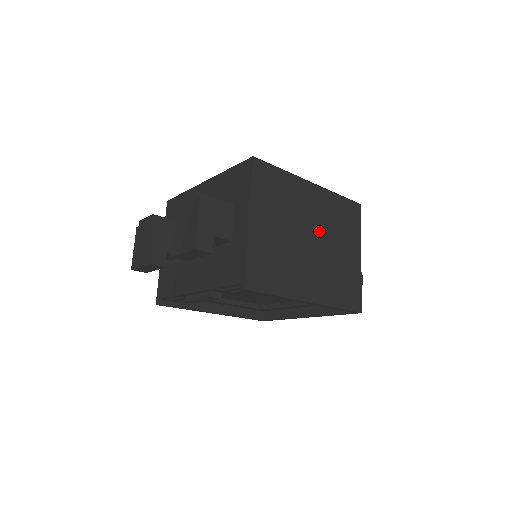
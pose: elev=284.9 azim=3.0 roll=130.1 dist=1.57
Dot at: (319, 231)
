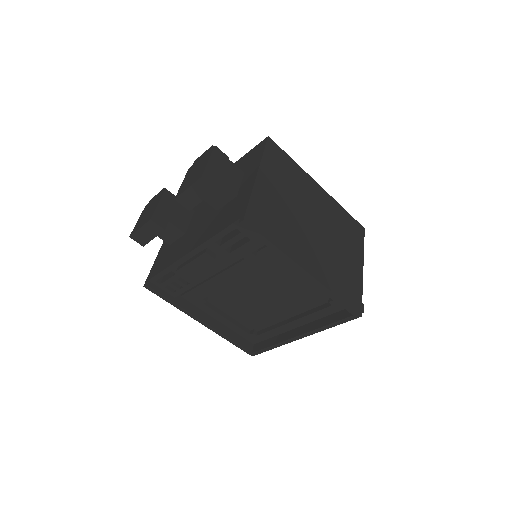
Dot at: (322, 223)
